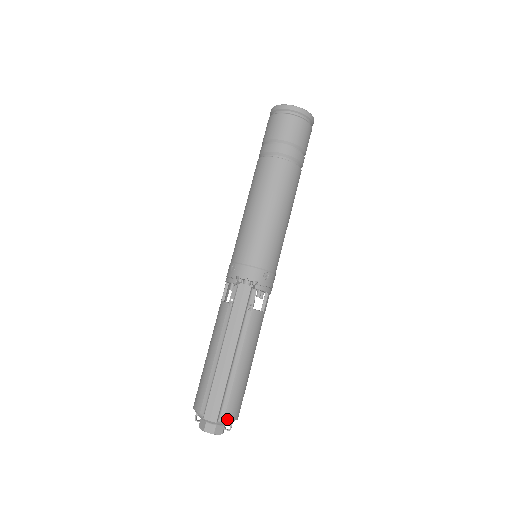
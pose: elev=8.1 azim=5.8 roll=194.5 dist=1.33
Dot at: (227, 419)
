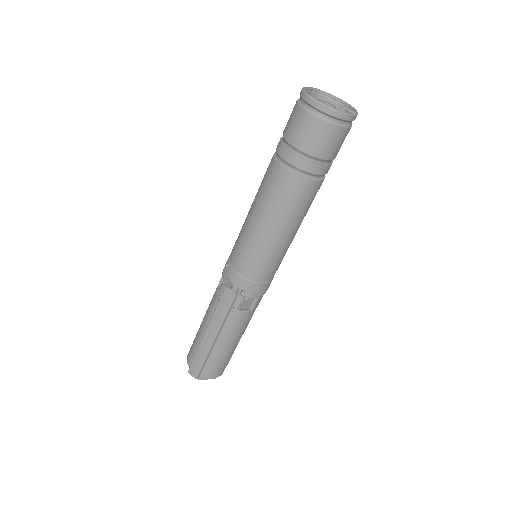
Dot at: (207, 378)
